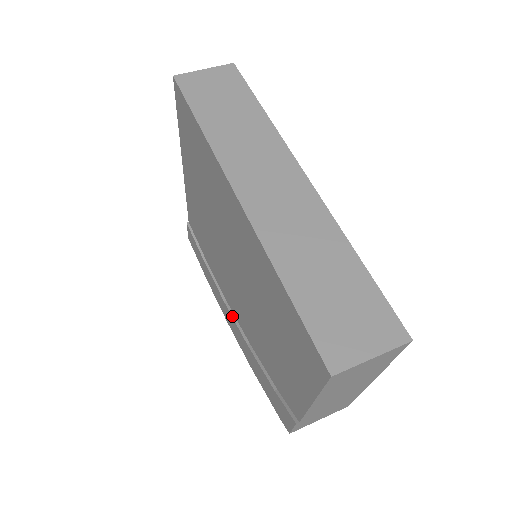
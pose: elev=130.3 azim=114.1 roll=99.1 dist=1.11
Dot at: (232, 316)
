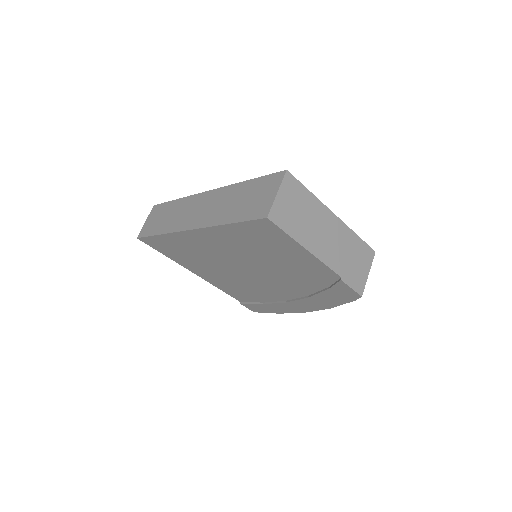
Dot at: (293, 301)
